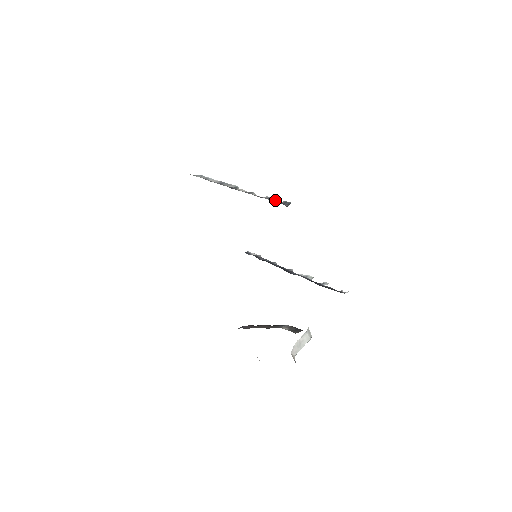
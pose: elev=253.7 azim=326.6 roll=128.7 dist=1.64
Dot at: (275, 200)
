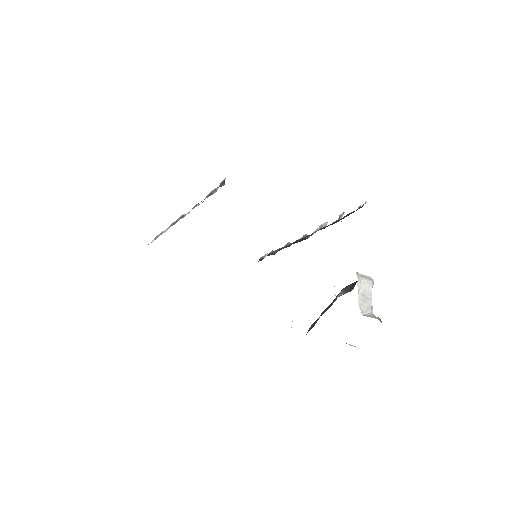
Dot at: (213, 191)
